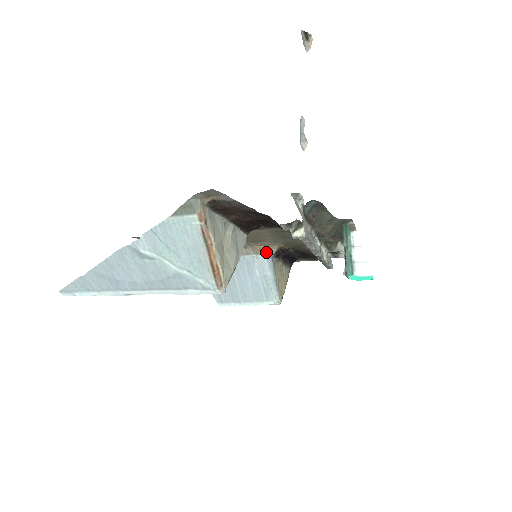
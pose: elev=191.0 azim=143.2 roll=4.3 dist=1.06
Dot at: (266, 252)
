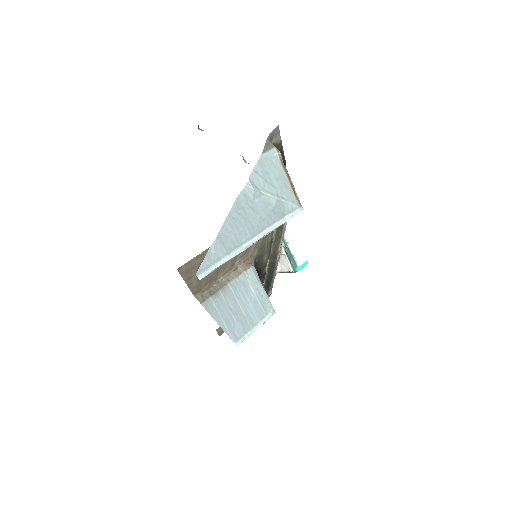
Dot at: (251, 265)
